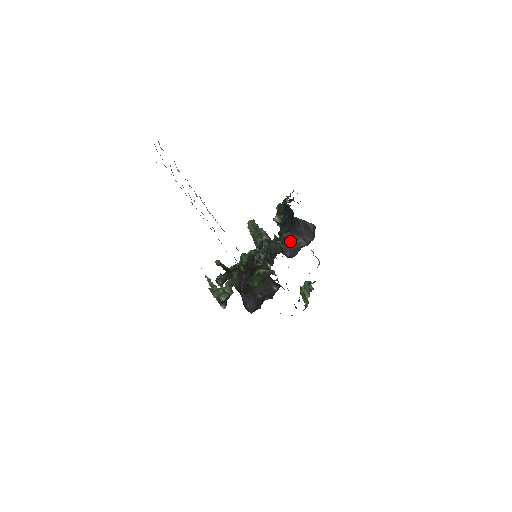
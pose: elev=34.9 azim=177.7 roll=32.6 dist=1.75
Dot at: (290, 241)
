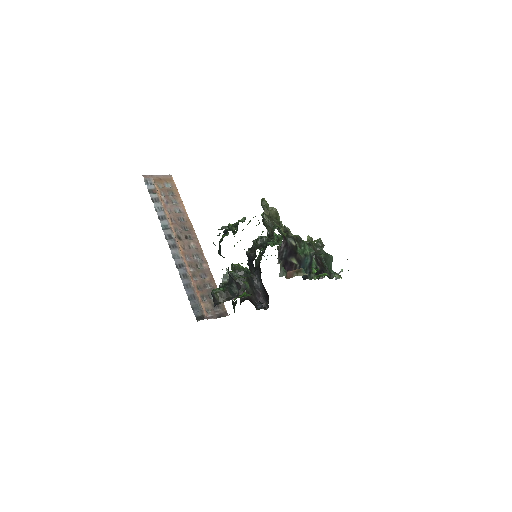
Dot at: (233, 279)
